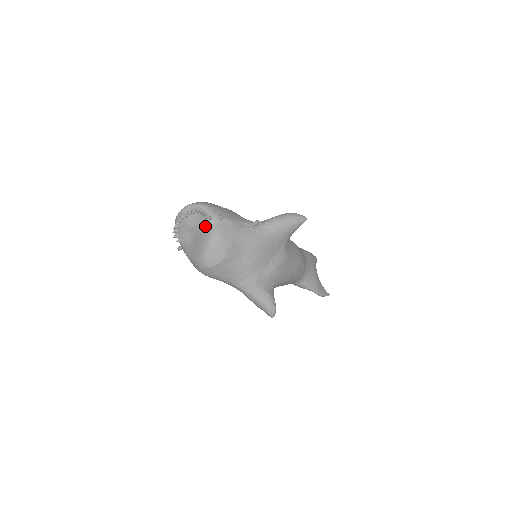
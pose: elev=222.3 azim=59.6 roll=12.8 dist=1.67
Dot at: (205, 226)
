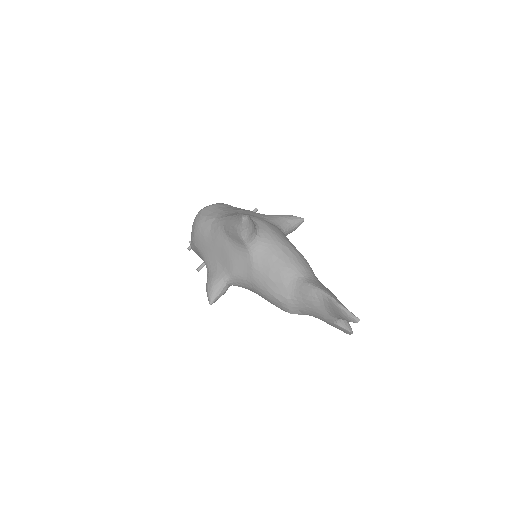
Dot at: occluded
